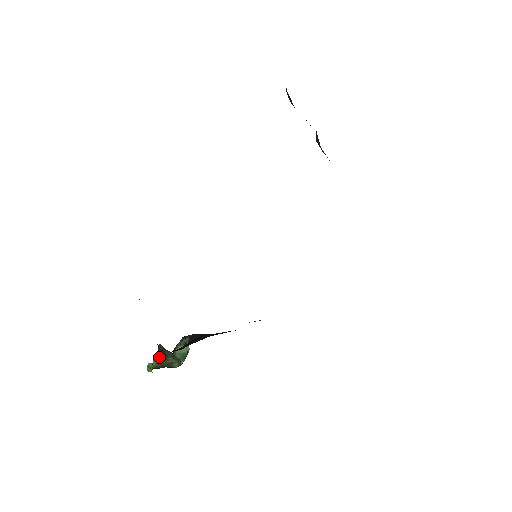
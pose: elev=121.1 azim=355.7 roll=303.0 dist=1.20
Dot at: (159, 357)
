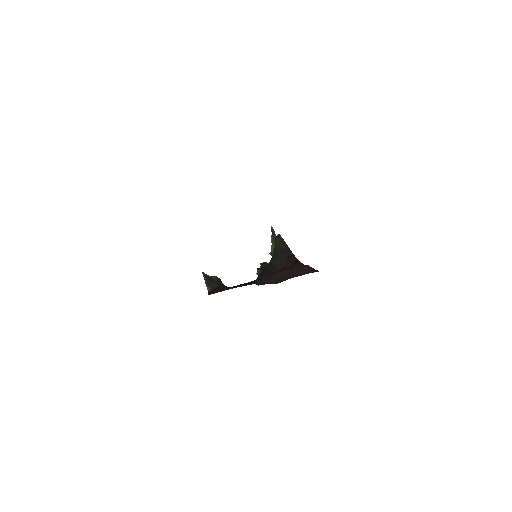
Dot at: (272, 241)
